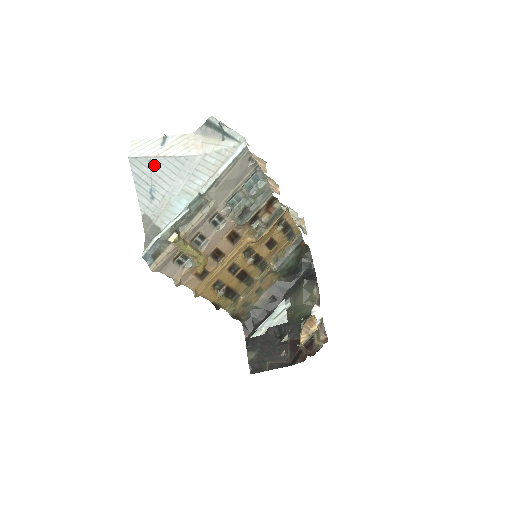
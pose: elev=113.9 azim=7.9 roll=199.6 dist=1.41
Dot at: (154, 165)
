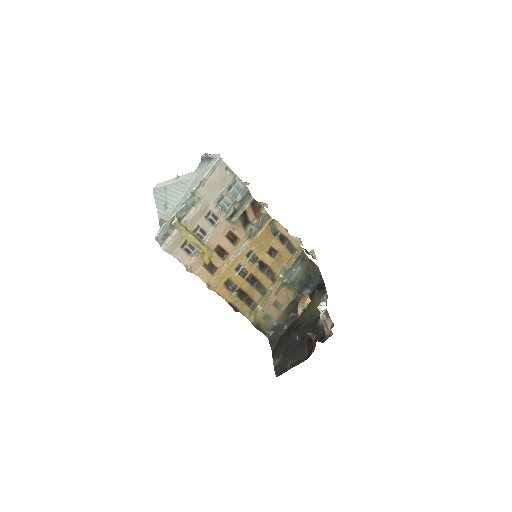
Dot at: (168, 190)
